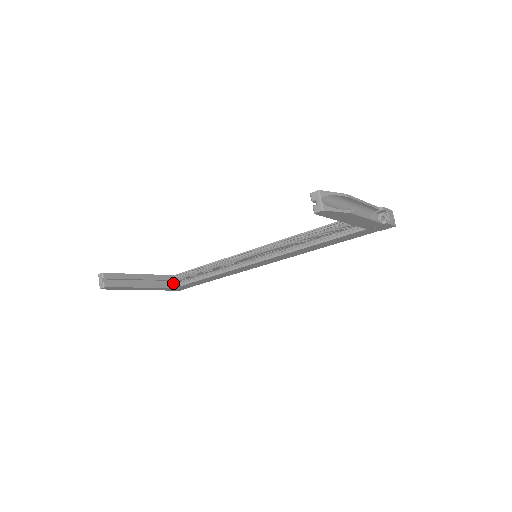
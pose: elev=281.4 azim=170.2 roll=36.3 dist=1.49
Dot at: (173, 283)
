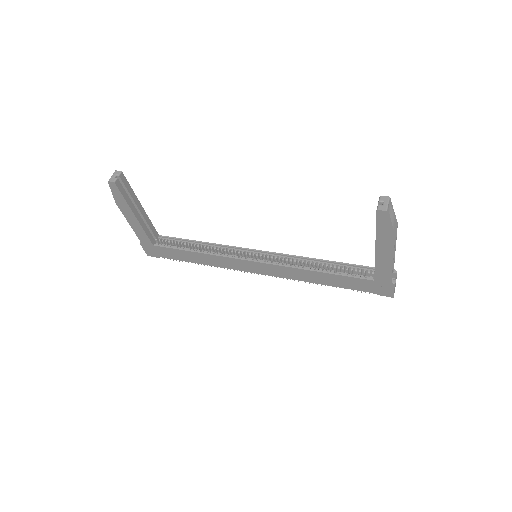
Dot at: (154, 240)
